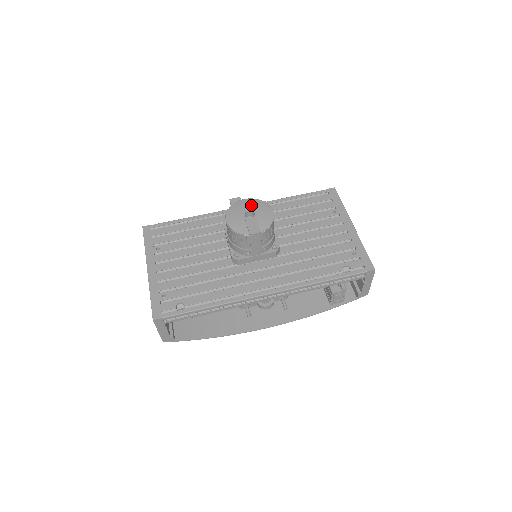
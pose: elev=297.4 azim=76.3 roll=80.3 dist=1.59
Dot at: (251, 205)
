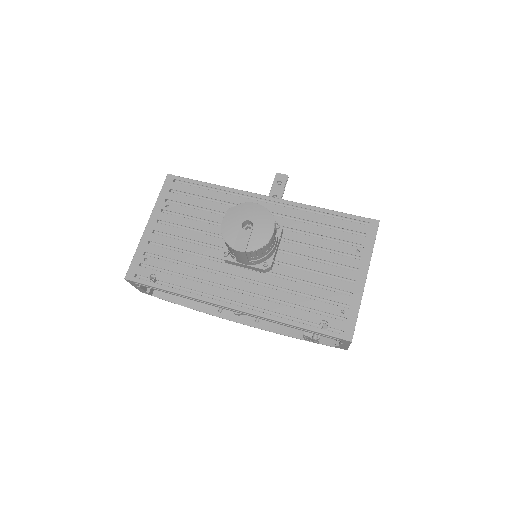
Dot at: (256, 214)
